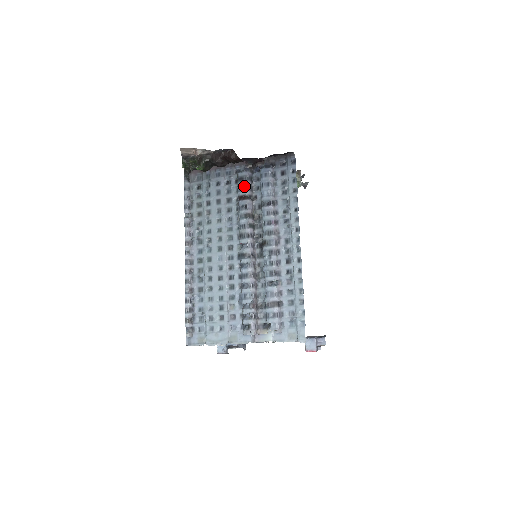
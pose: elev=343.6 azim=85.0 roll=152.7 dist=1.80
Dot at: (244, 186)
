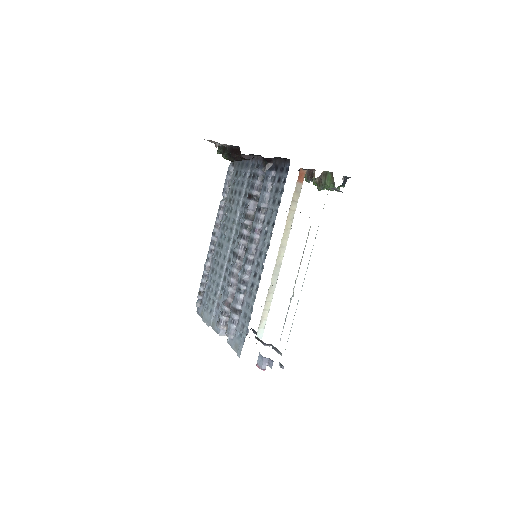
Dot at: (253, 184)
